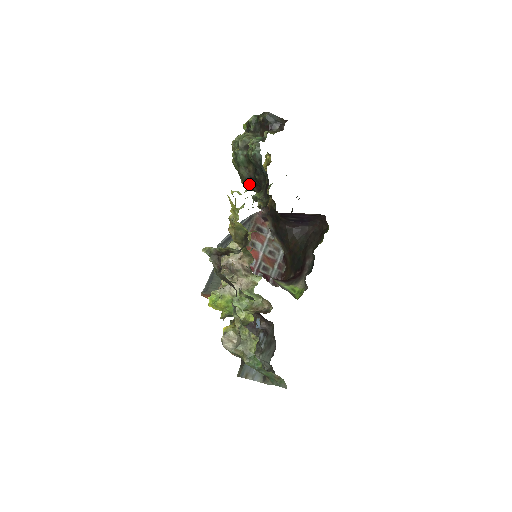
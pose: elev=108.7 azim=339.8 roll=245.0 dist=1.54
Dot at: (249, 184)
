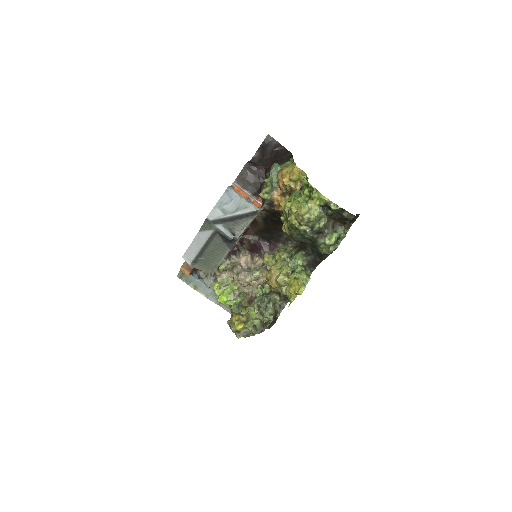
Dot at: occluded
